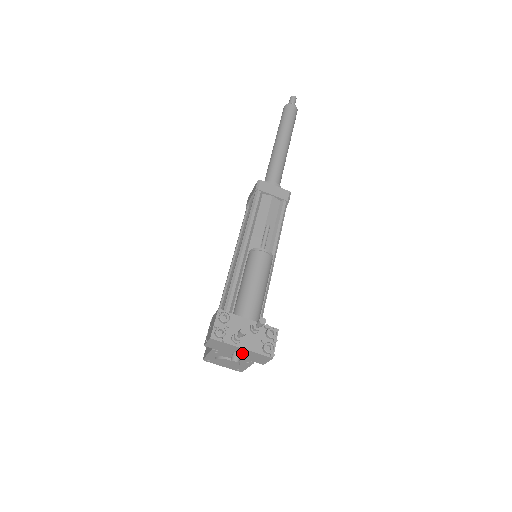
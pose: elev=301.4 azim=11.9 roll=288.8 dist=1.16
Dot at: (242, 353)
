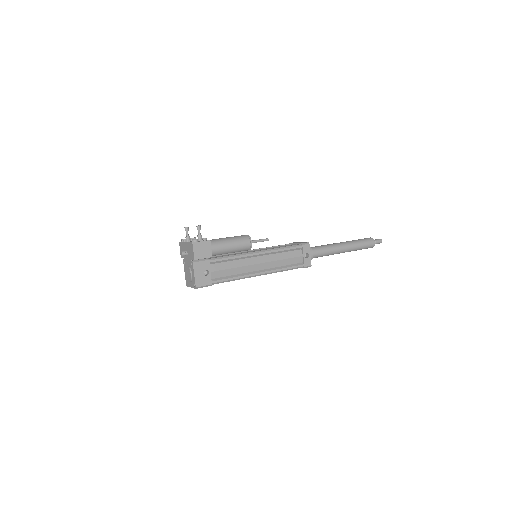
Dot at: (187, 251)
